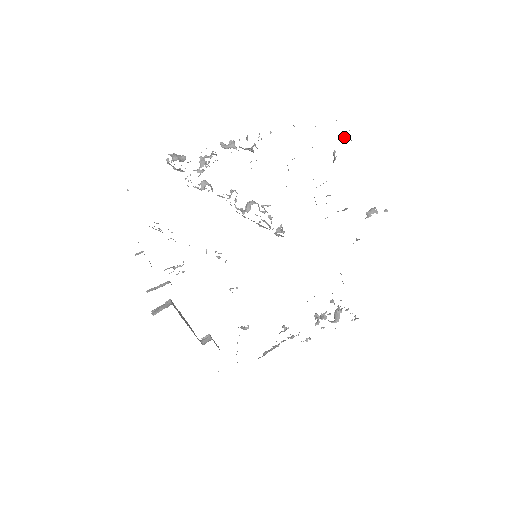
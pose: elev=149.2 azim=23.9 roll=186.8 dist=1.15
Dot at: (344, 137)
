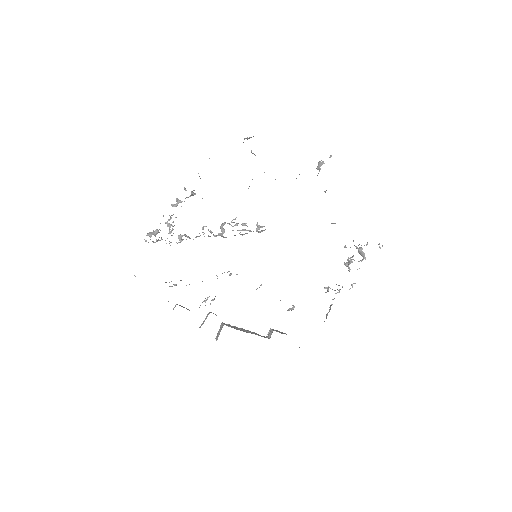
Dot at: (248, 138)
